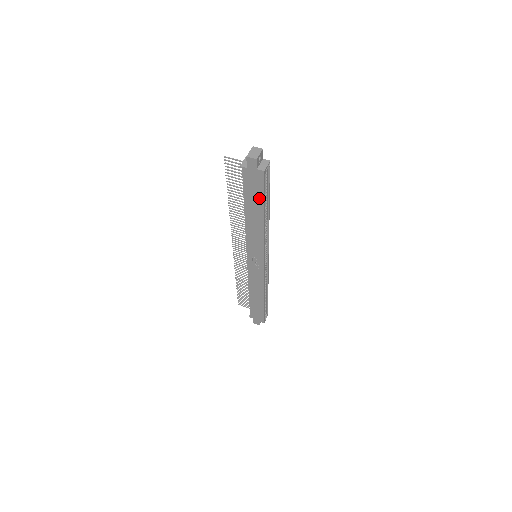
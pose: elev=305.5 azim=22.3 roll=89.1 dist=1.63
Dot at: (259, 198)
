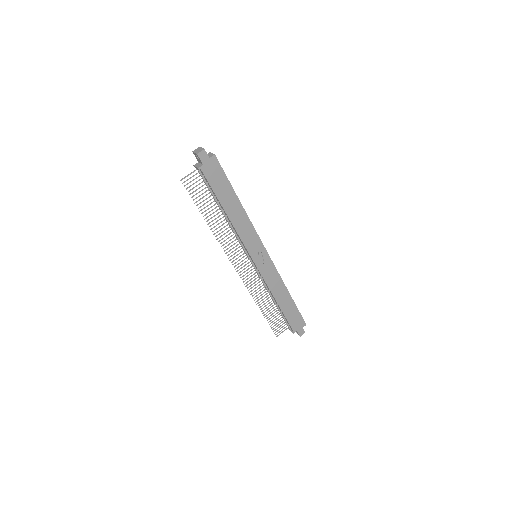
Dot at: (226, 185)
